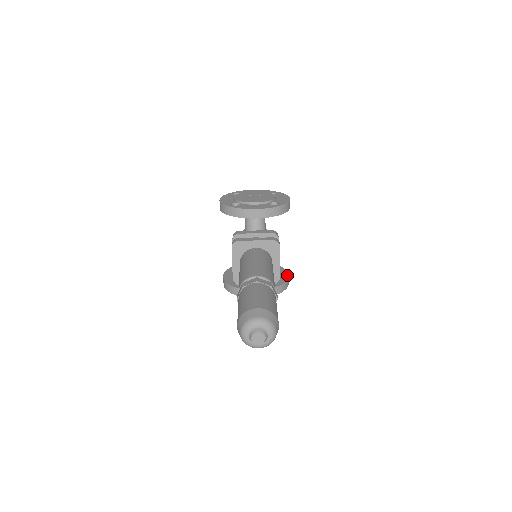
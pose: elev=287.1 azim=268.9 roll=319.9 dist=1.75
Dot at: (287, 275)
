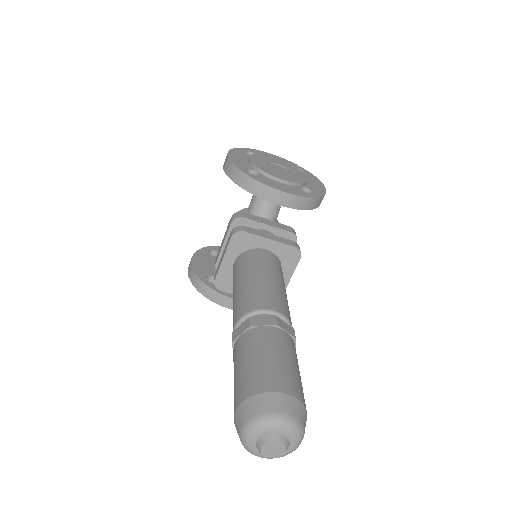
Dot at: occluded
